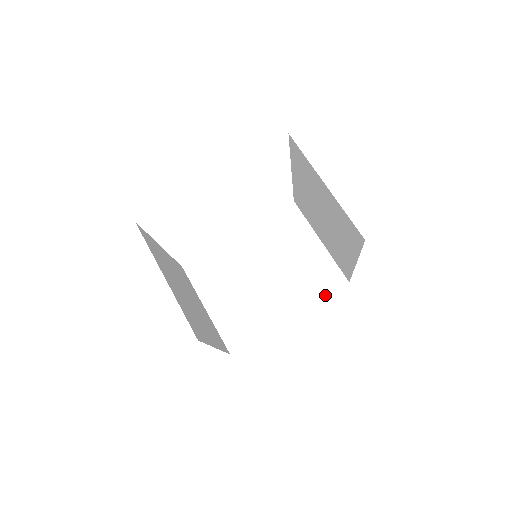
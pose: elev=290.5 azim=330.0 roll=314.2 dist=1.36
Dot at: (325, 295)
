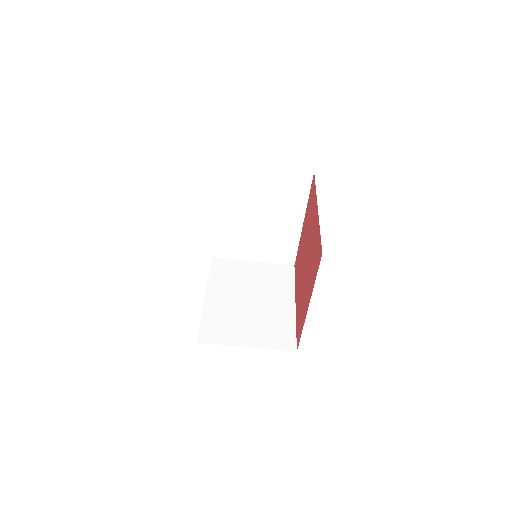
Dot at: (308, 193)
